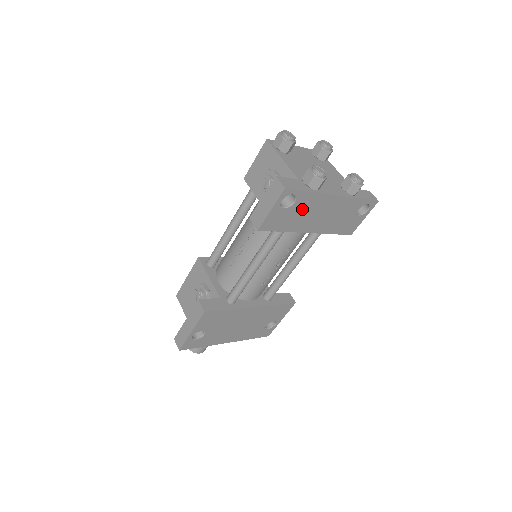
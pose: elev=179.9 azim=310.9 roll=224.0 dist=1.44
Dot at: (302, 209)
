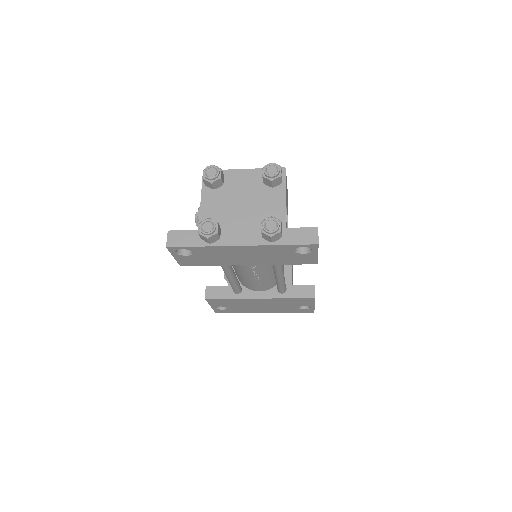
Dot at: (210, 254)
